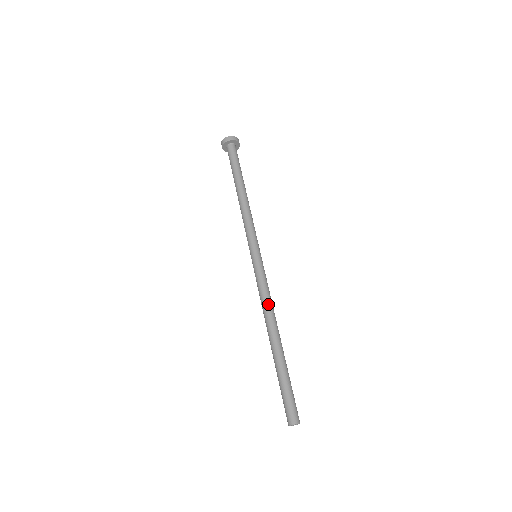
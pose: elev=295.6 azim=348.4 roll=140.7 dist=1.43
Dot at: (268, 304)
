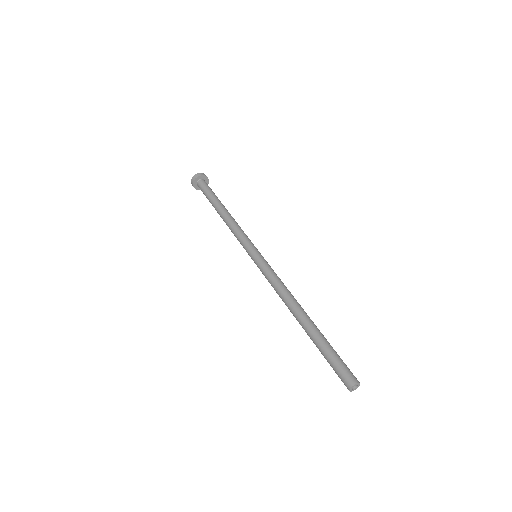
Dot at: (280, 290)
